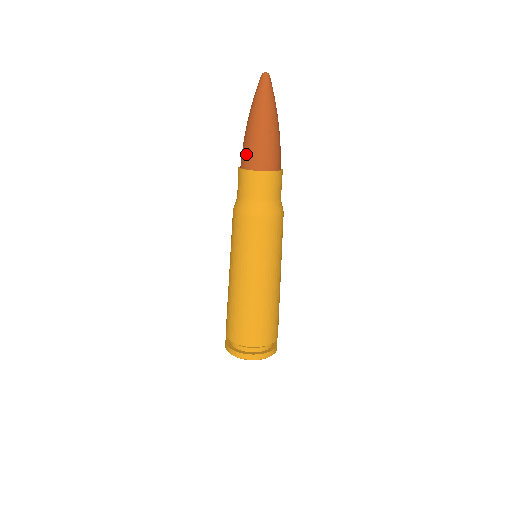
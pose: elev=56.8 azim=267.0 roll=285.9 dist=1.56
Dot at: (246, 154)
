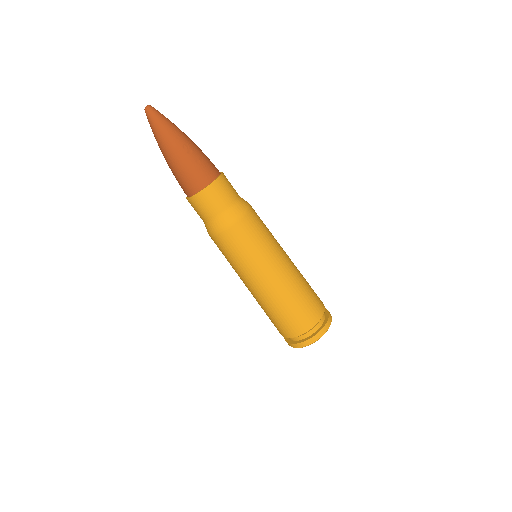
Dot at: (183, 184)
